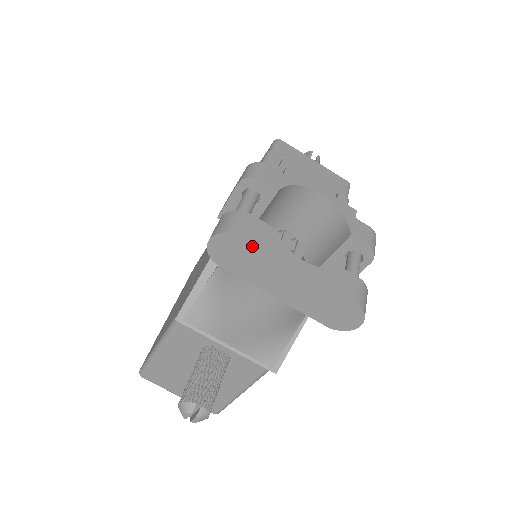
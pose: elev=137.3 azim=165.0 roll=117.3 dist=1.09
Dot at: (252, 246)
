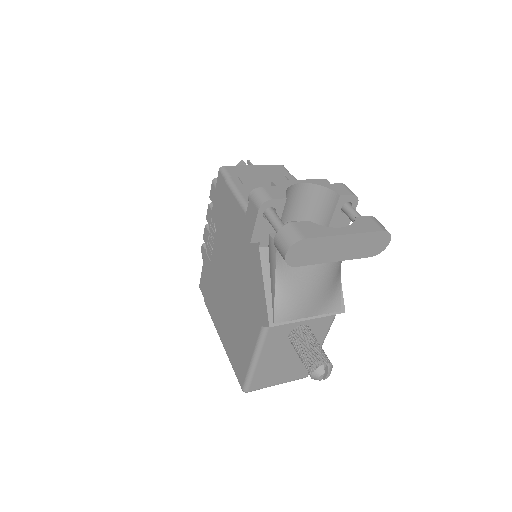
Dot at: (314, 239)
